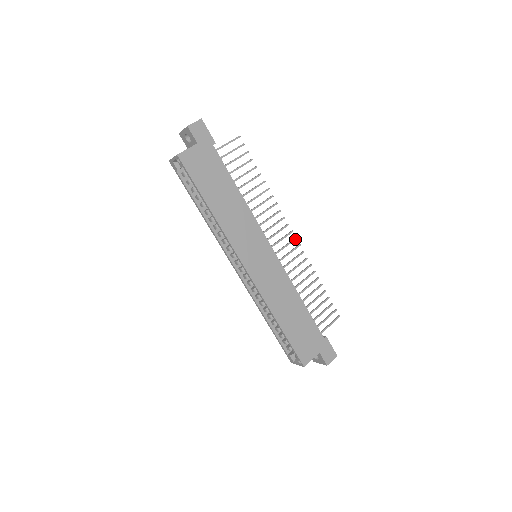
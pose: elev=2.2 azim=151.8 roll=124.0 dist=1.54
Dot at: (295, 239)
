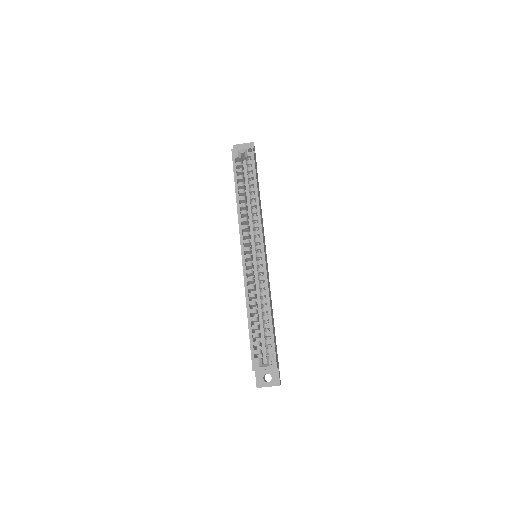
Dot at: occluded
